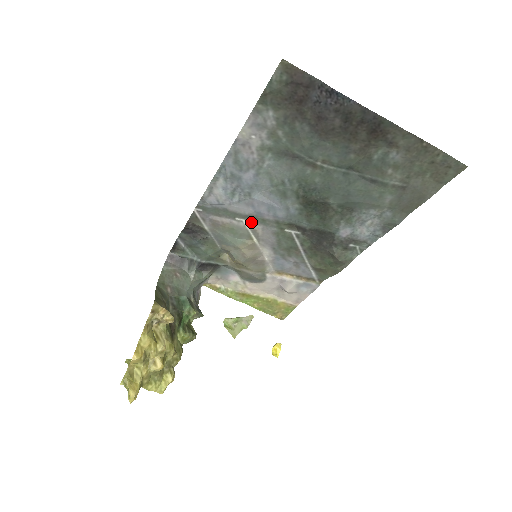
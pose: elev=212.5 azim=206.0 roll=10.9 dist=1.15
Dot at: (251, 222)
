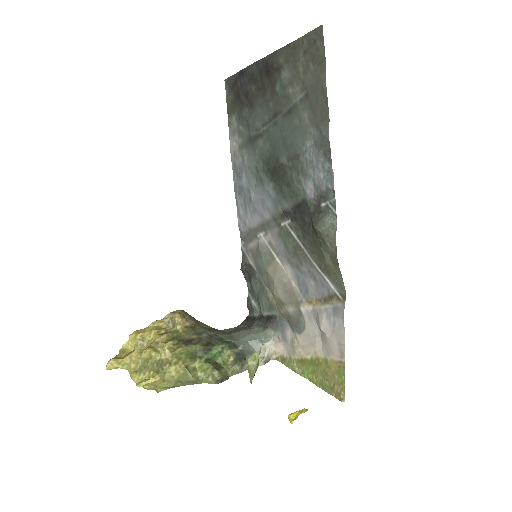
Dot at: (265, 233)
